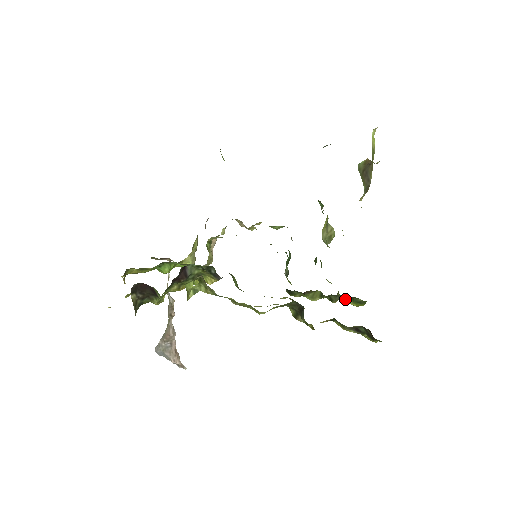
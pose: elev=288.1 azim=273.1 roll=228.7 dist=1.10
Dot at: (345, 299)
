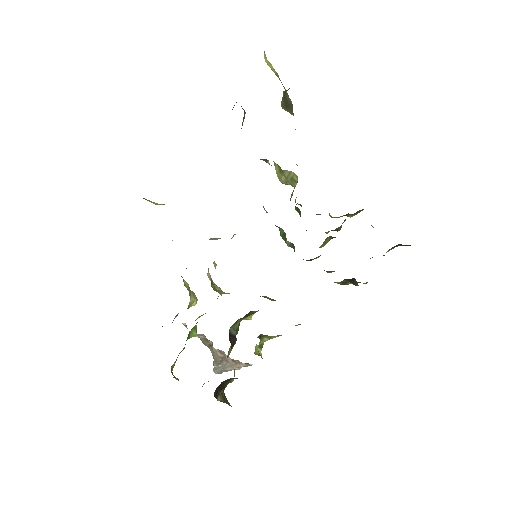
Dot at: (341, 216)
